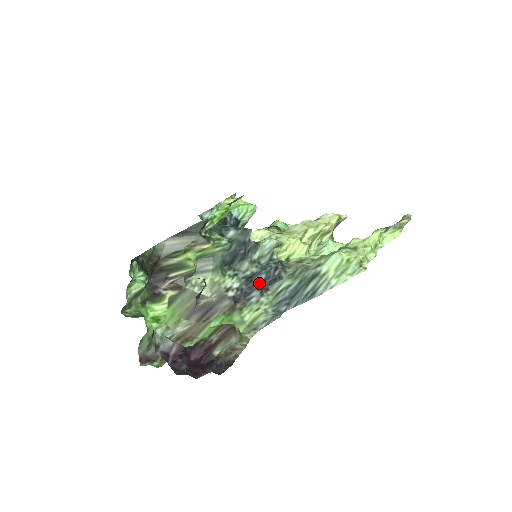
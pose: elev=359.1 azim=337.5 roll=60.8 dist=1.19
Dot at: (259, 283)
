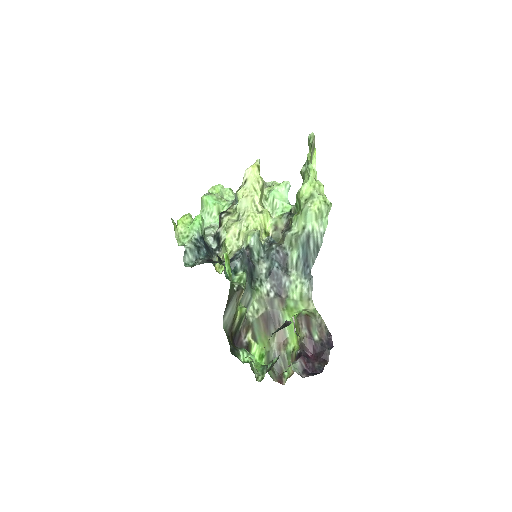
Dot at: (279, 271)
